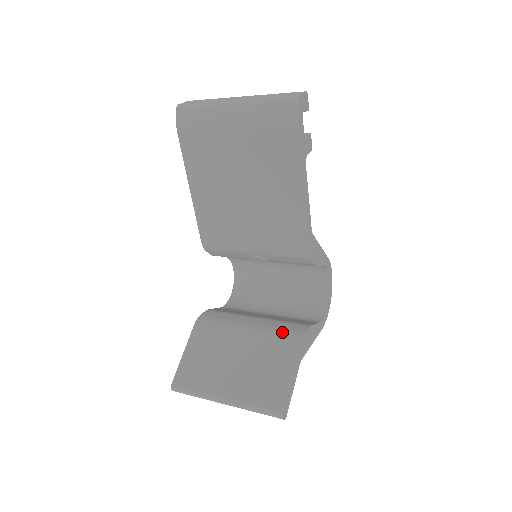
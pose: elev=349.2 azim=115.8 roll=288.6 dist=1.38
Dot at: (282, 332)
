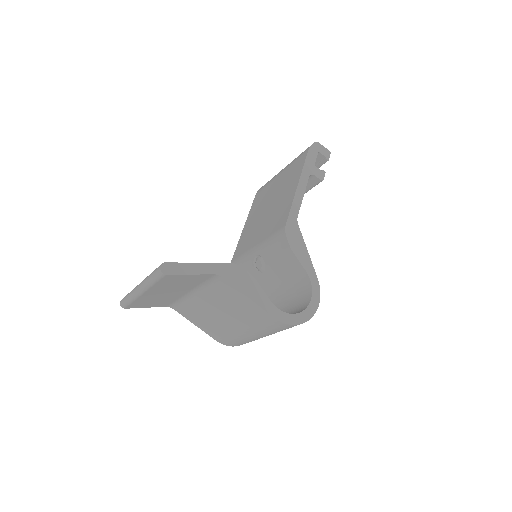
Dot at: occluded
